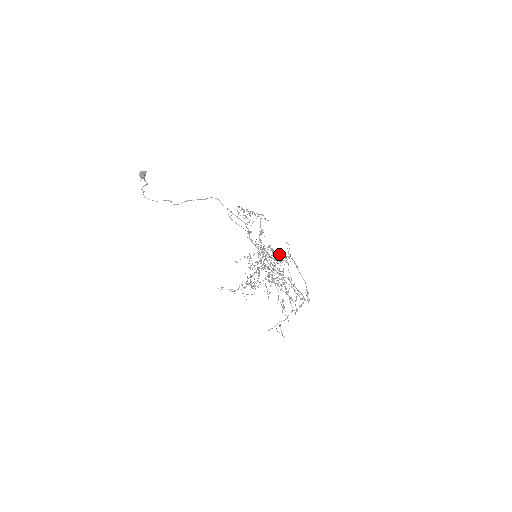
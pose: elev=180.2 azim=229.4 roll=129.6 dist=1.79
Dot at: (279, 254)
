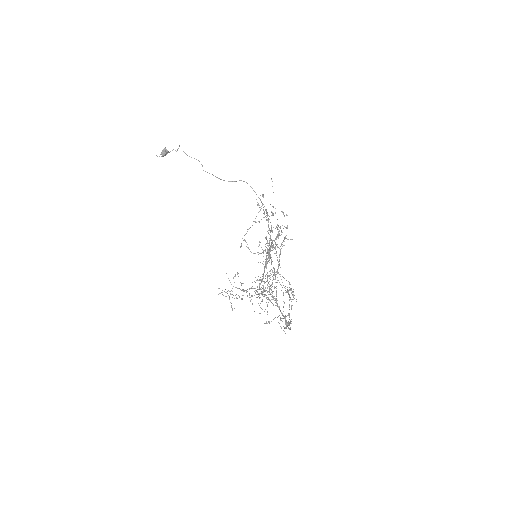
Dot at: (279, 260)
